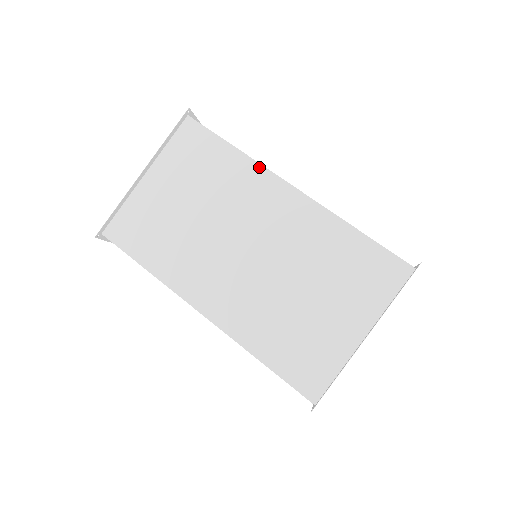
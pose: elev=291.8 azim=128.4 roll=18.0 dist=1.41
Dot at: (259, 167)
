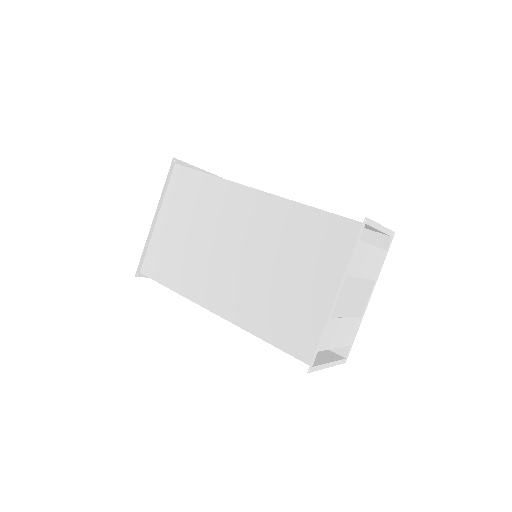
Dot at: (229, 183)
